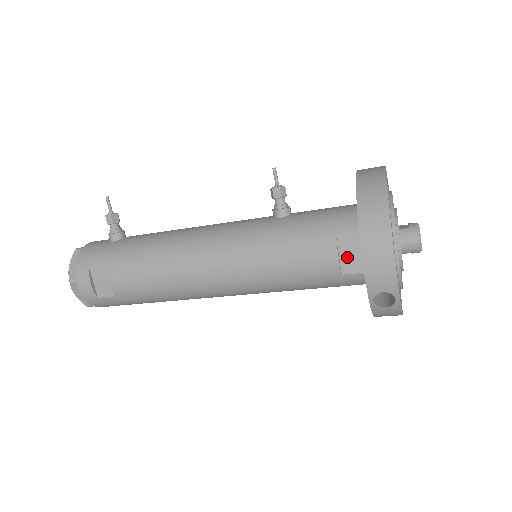
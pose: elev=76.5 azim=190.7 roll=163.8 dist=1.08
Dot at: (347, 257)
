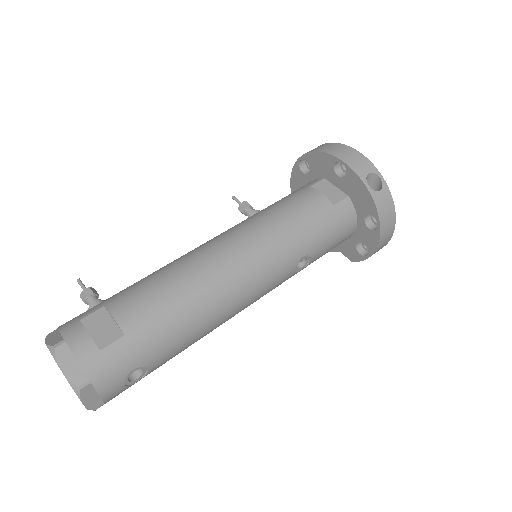
Dot at: (327, 194)
